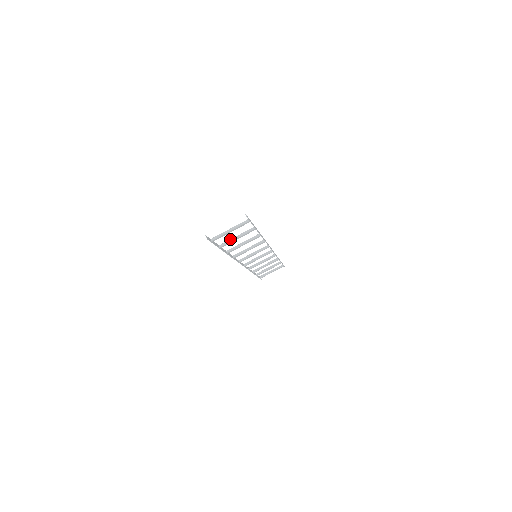
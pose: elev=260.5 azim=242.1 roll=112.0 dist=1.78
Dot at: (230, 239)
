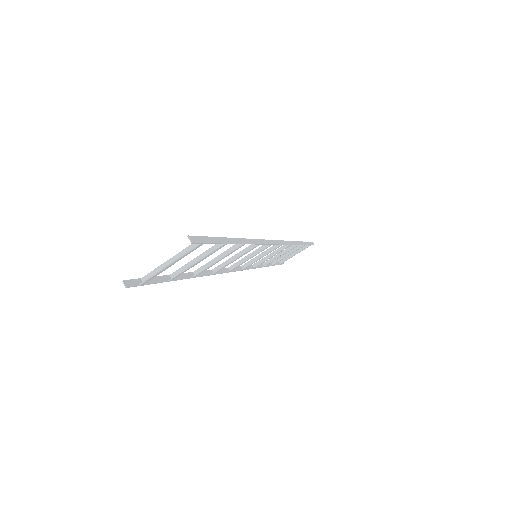
Dot at: occluded
